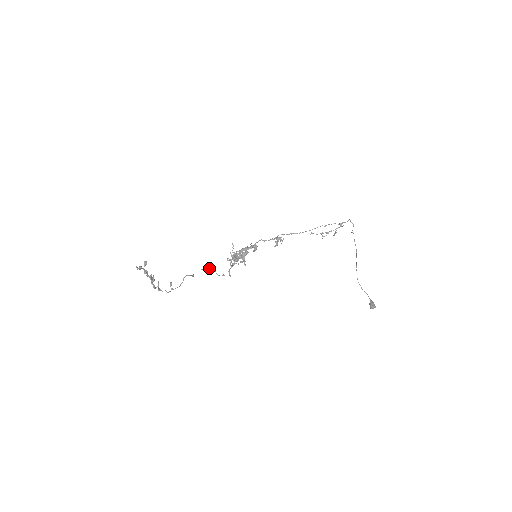
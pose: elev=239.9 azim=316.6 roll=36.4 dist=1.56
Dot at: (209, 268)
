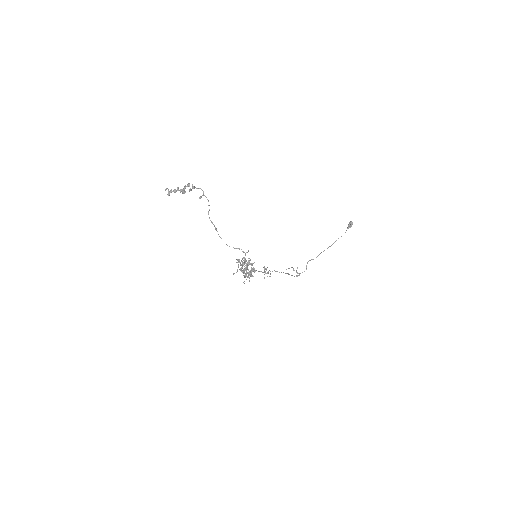
Dot at: (226, 244)
